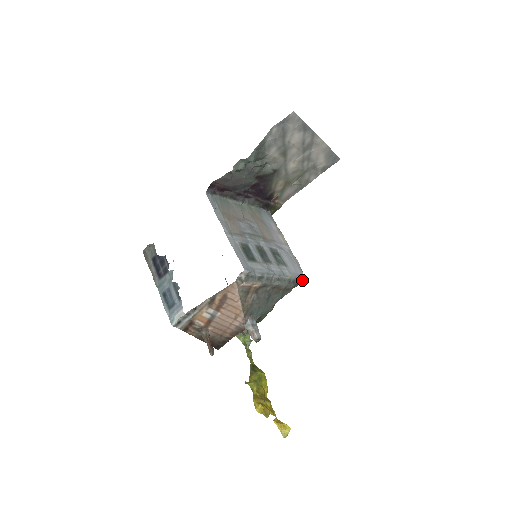
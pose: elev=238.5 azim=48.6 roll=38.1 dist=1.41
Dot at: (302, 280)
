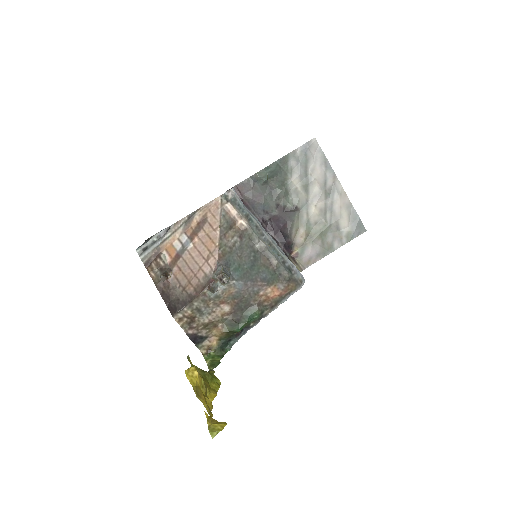
Dot at: (301, 282)
